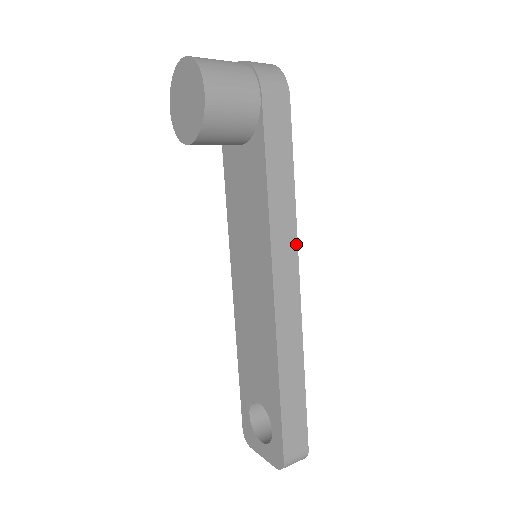
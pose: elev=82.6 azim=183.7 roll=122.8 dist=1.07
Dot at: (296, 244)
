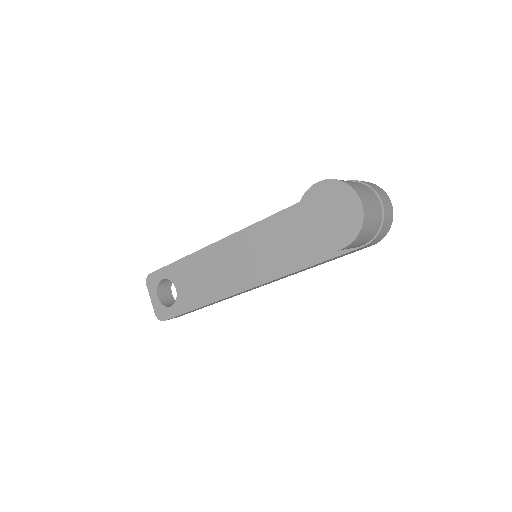
Dot at: occluded
